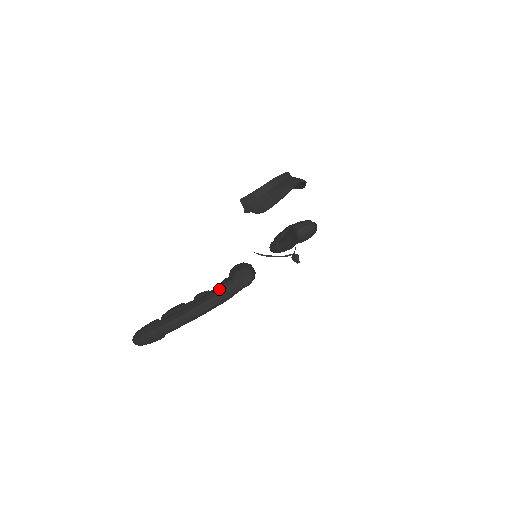
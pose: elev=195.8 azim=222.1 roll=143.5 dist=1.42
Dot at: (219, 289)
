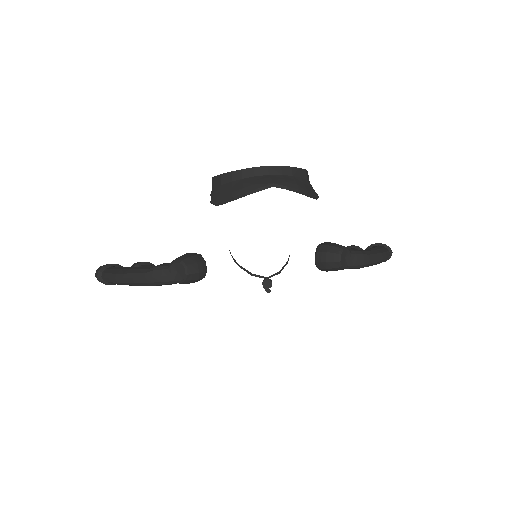
Dot at: (151, 268)
